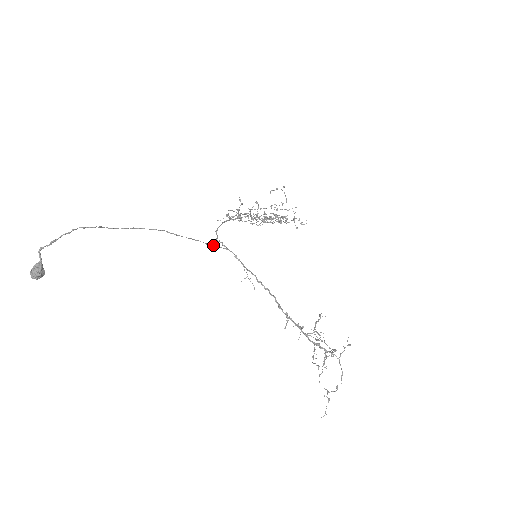
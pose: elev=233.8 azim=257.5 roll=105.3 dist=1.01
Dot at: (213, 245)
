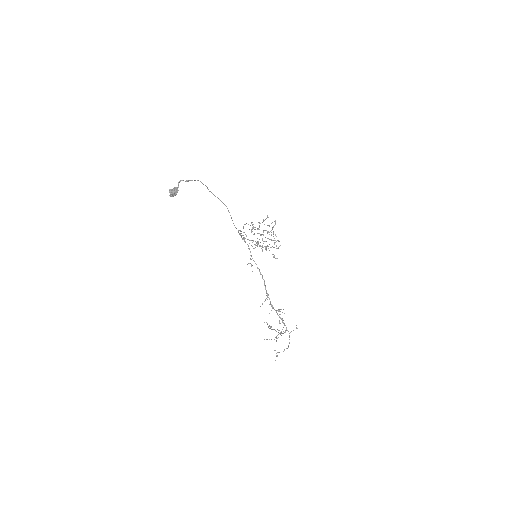
Dot at: (240, 235)
